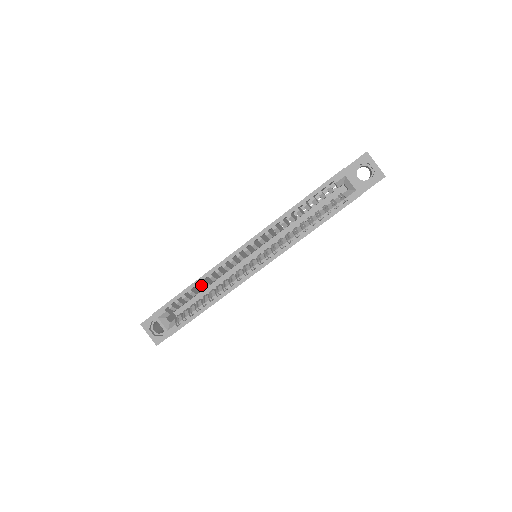
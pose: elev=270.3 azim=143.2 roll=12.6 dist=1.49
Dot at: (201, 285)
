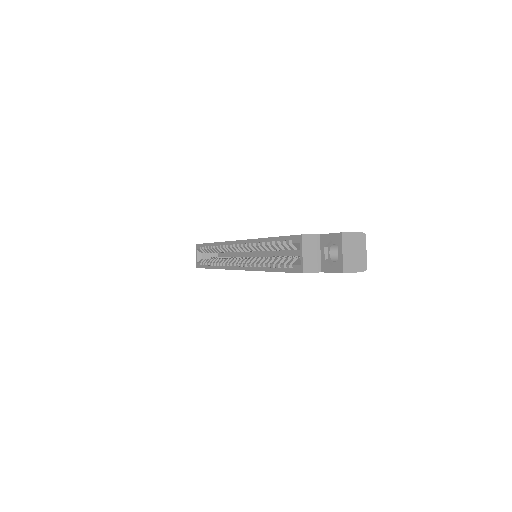
Dot at: occluded
